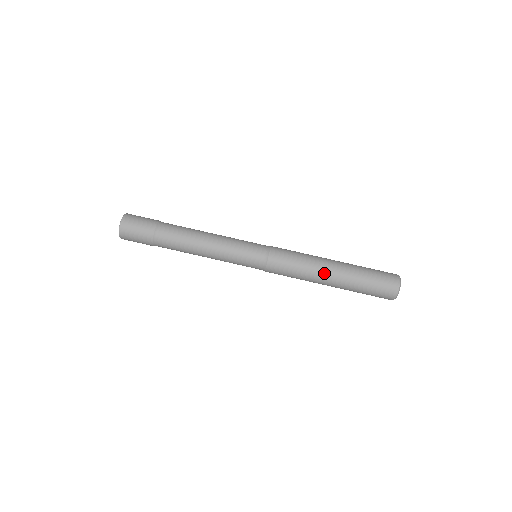
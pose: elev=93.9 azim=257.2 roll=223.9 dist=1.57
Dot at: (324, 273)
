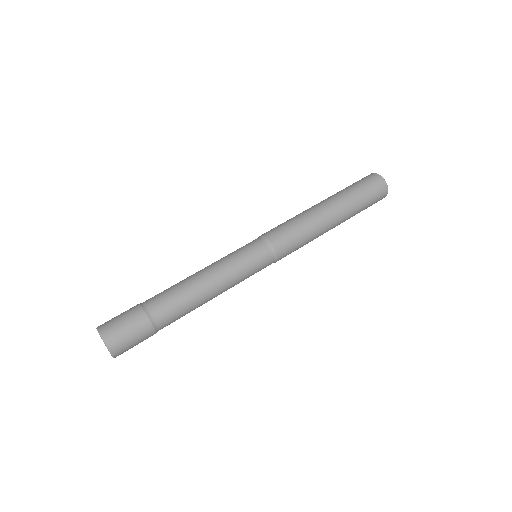
Dot at: (323, 214)
